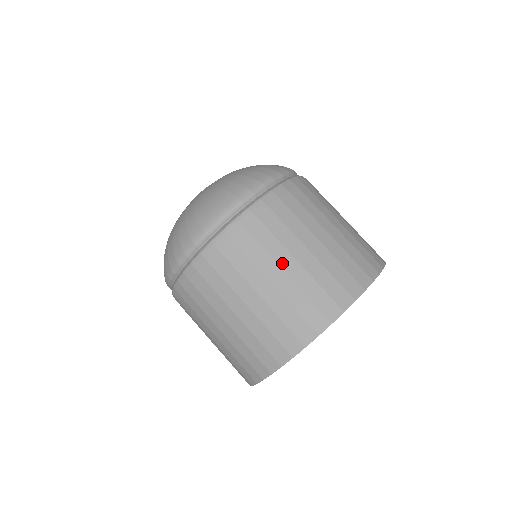
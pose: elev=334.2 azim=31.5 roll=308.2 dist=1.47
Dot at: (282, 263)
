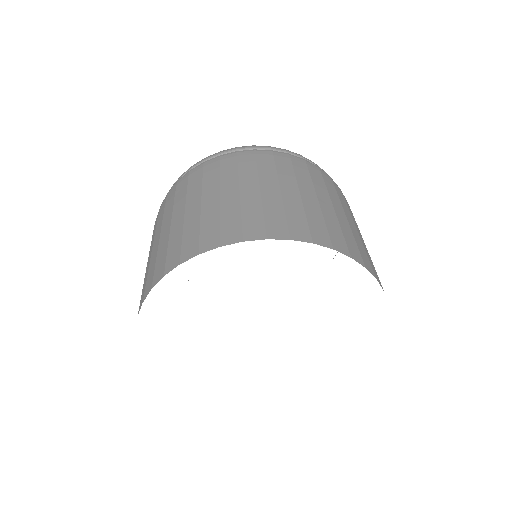
Dot at: (175, 215)
